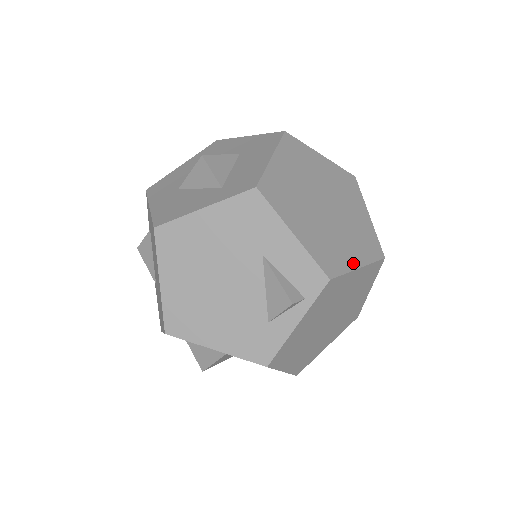
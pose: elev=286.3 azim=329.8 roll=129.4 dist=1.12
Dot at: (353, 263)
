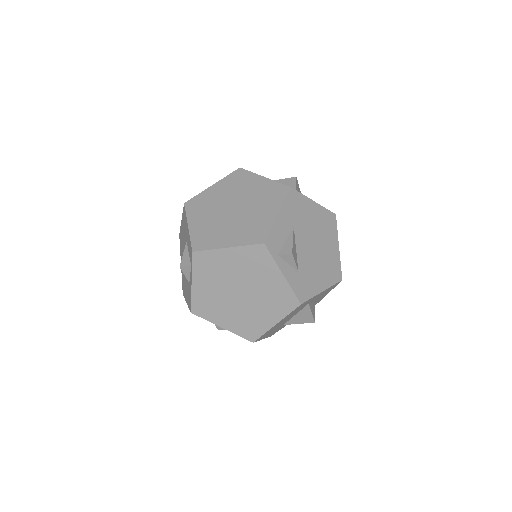
Dot at: (223, 244)
